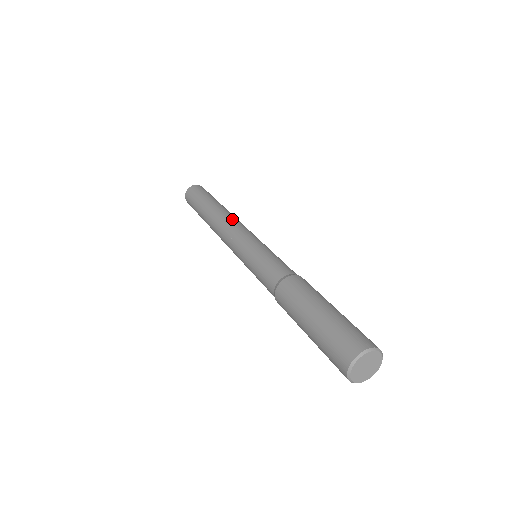
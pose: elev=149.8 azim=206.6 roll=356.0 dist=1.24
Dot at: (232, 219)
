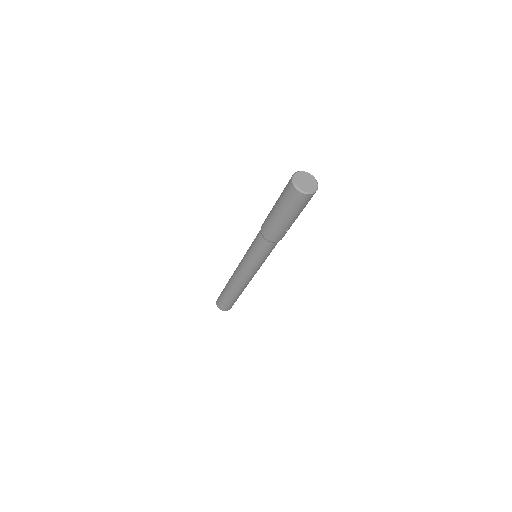
Dot at: occluded
